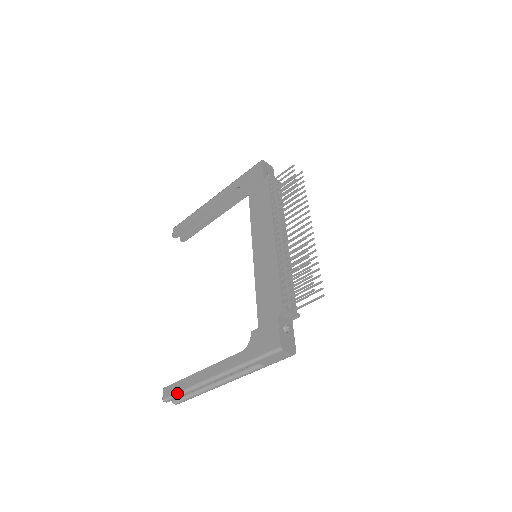
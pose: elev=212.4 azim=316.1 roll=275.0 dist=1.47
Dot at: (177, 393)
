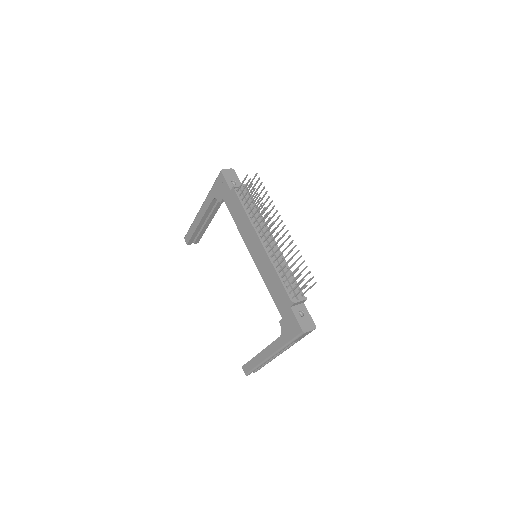
Dot at: (252, 370)
